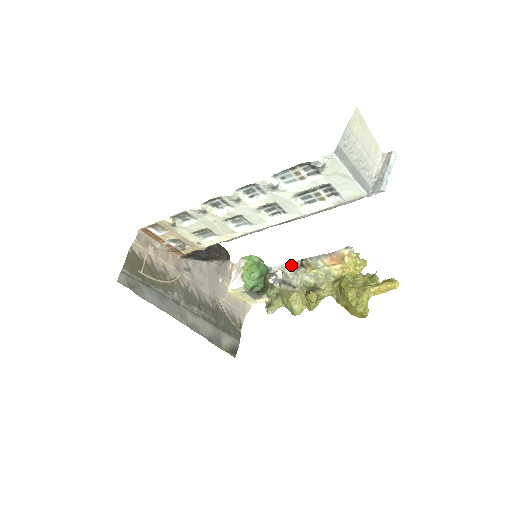
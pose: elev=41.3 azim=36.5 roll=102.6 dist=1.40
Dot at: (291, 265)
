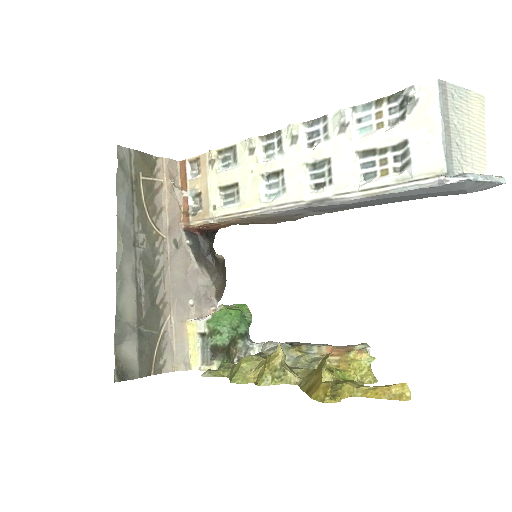
Dot at: (277, 343)
